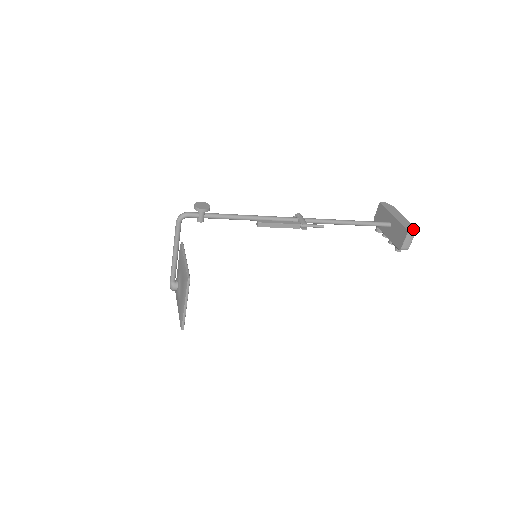
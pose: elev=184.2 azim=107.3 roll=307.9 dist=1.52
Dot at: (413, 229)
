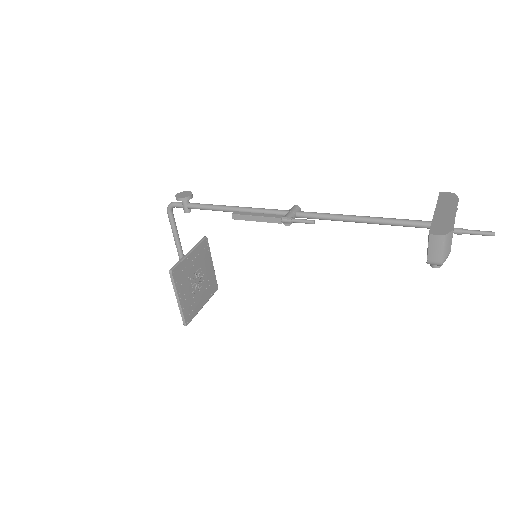
Dot at: (444, 231)
